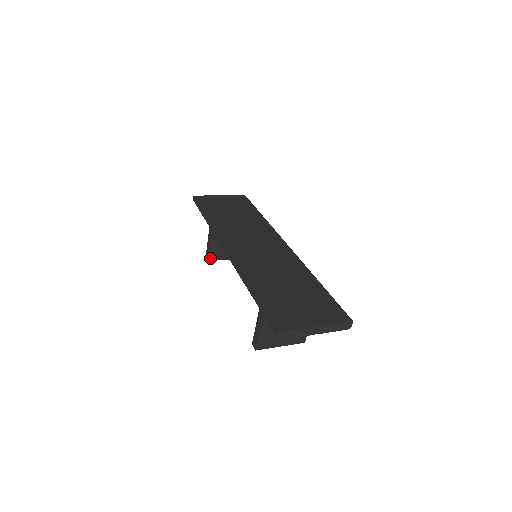
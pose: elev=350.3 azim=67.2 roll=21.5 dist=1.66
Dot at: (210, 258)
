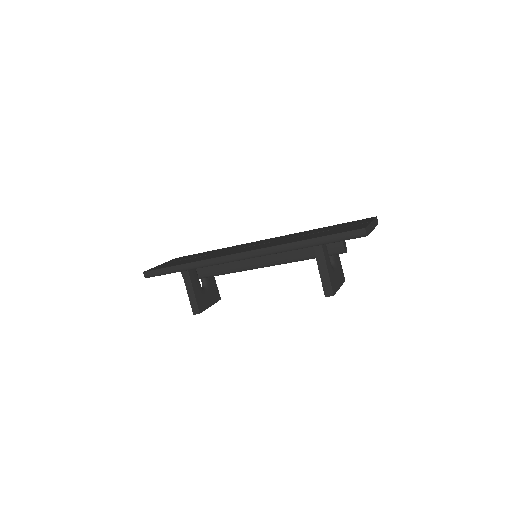
Dot at: (200, 310)
